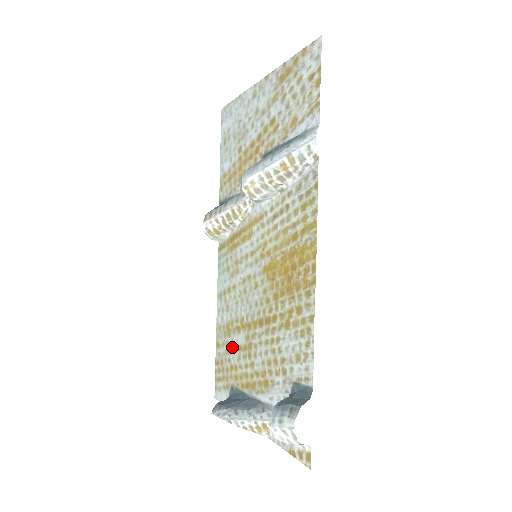
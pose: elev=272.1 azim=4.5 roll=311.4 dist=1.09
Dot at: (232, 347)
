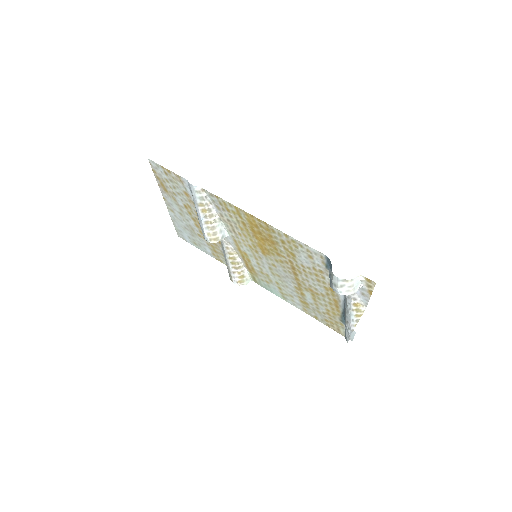
Dot at: (315, 306)
